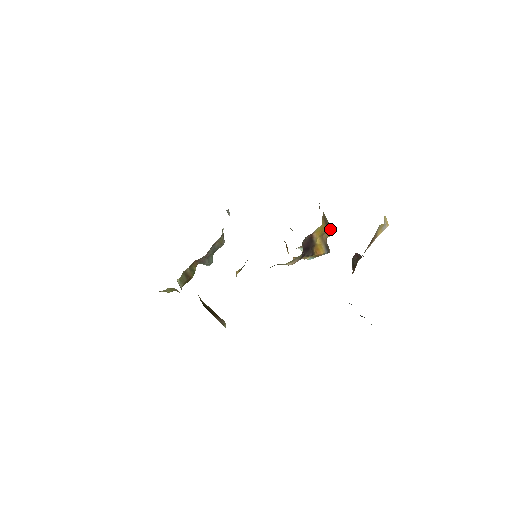
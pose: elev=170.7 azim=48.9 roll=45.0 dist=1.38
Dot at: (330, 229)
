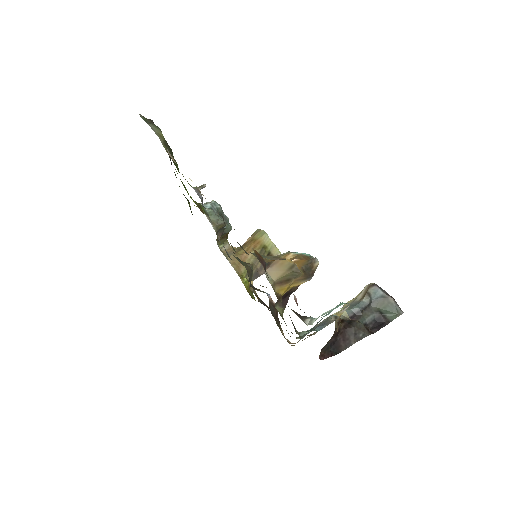
Dot at: (297, 275)
